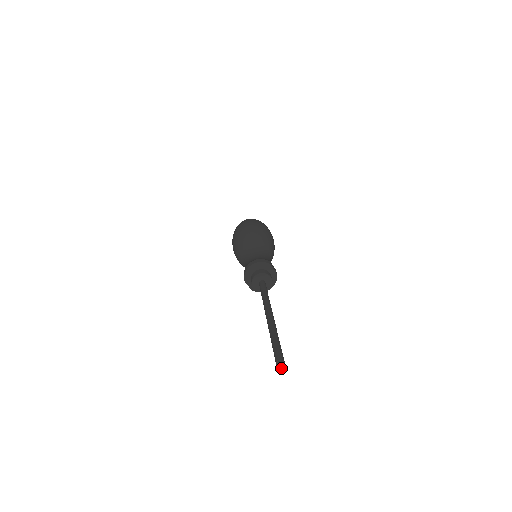
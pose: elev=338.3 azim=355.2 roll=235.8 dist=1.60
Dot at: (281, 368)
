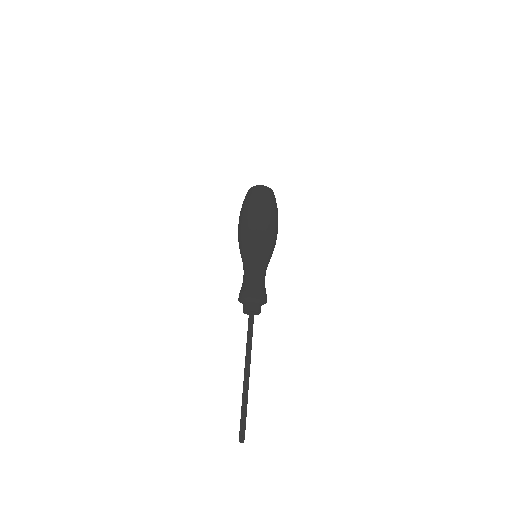
Dot at: (241, 442)
